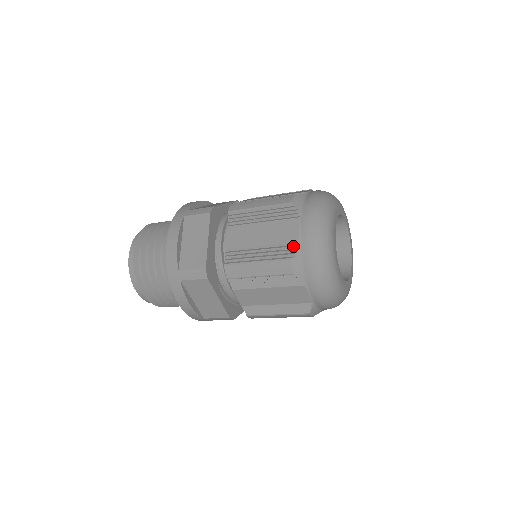
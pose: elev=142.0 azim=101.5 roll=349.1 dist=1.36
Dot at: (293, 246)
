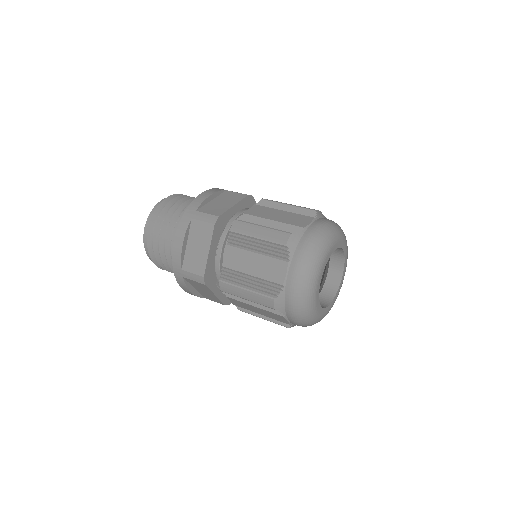
Dot at: (278, 287)
